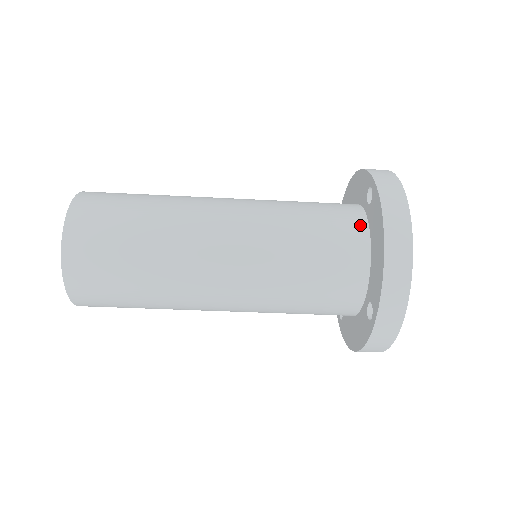
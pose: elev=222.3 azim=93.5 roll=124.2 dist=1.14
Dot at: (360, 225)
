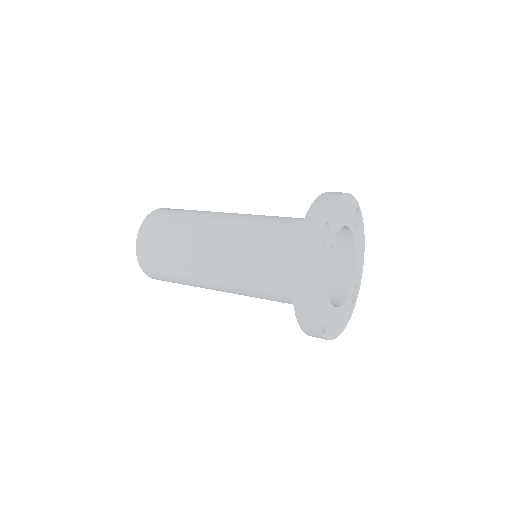
Dot at: occluded
